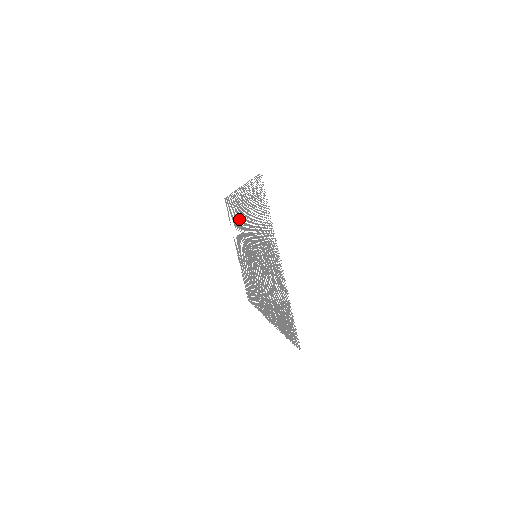
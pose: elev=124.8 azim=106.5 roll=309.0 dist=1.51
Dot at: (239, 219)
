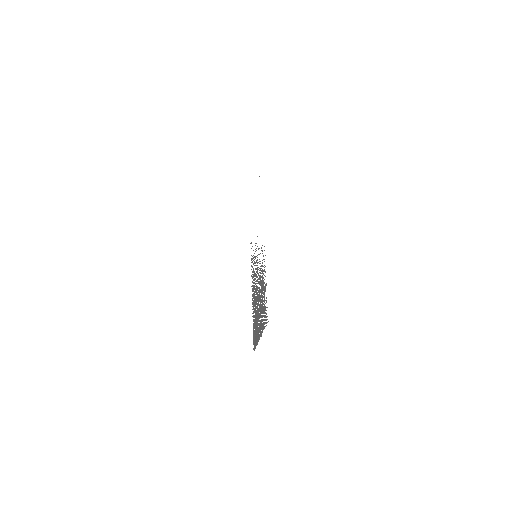
Dot at: occluded
